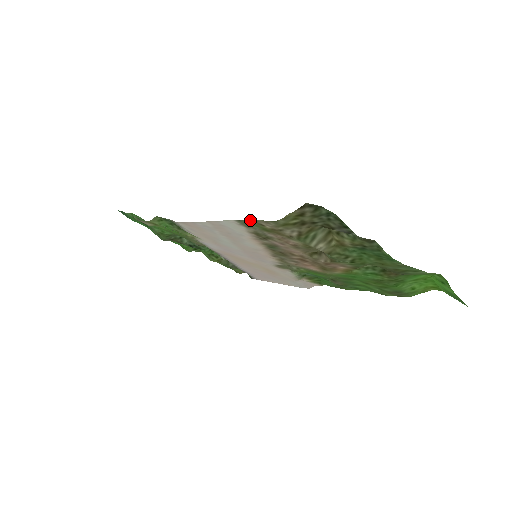
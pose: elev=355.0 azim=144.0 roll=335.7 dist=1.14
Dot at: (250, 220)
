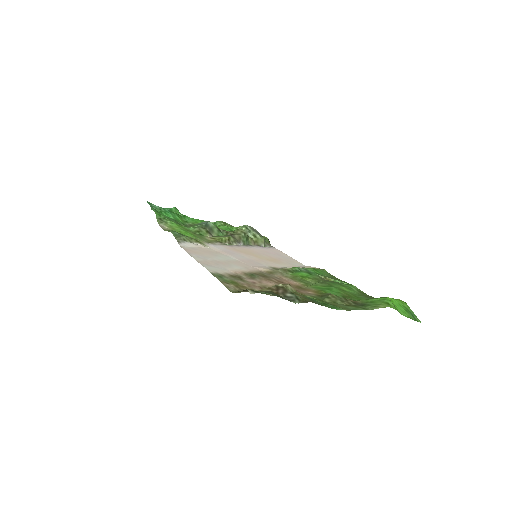
Dot at: occluded
